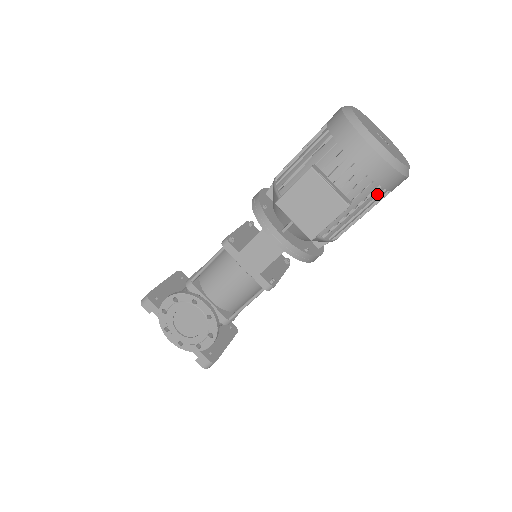
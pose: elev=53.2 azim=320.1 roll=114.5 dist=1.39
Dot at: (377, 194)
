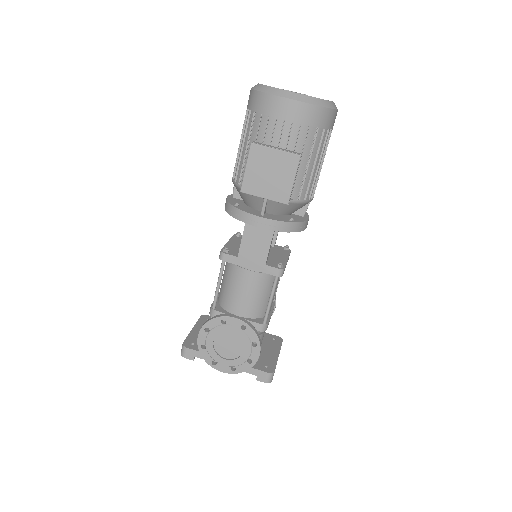
Dot at: (320, 137)
